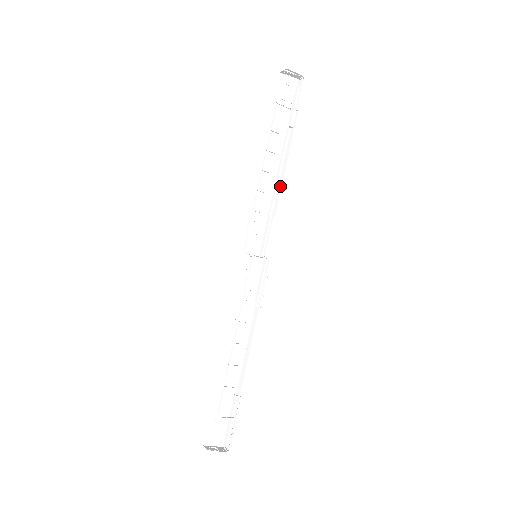
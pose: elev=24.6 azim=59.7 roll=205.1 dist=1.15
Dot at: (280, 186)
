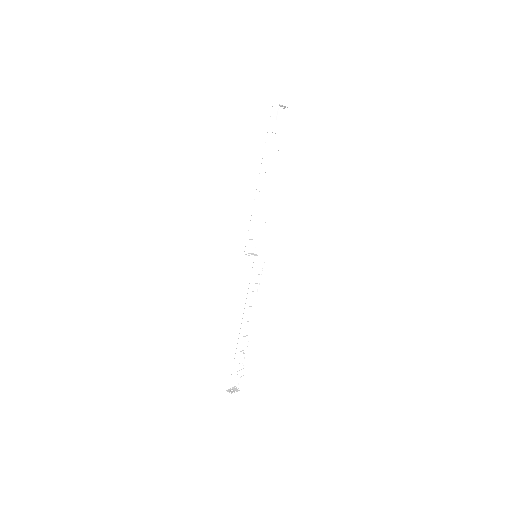
Dot at: (270, 199)
